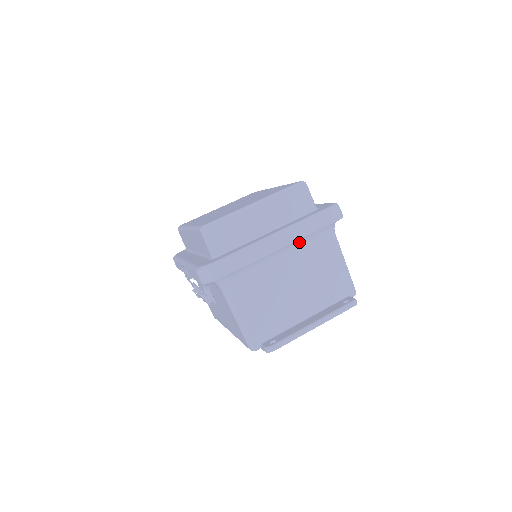
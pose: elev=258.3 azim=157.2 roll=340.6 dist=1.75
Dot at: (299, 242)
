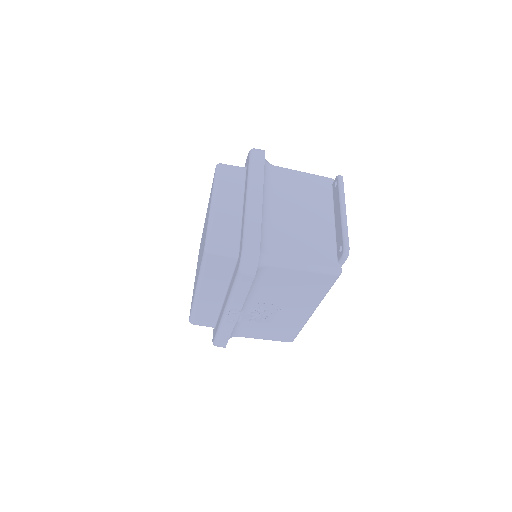
Dot at: (265, 188)
